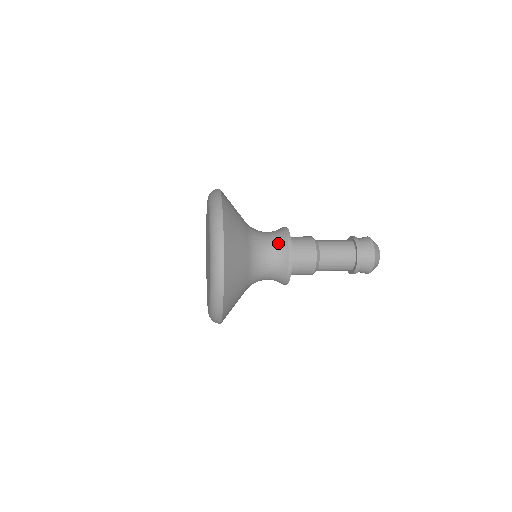
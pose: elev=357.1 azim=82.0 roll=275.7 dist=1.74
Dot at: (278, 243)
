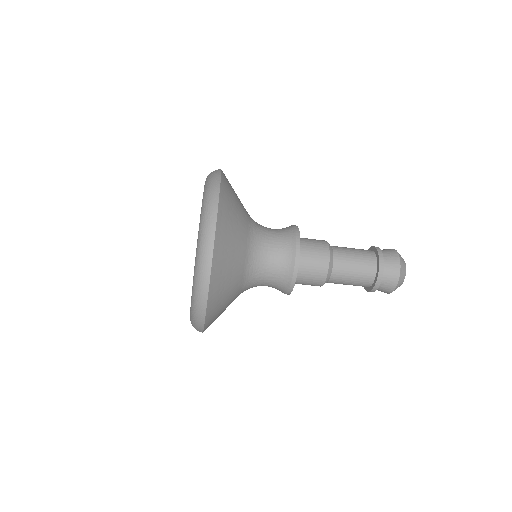
Dot at: (283, 232)
